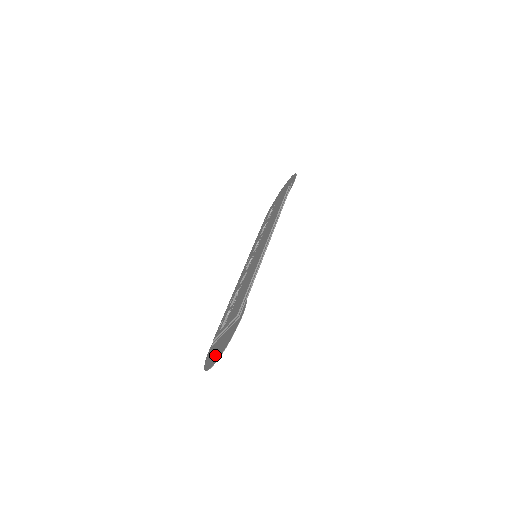
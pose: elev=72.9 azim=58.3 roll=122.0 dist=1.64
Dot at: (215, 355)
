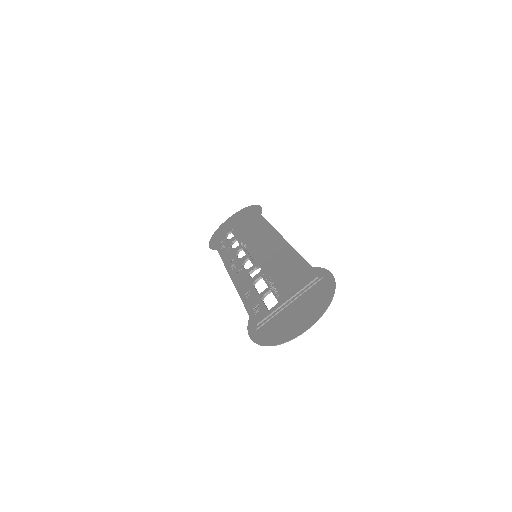
Dot at: (299, 321)
